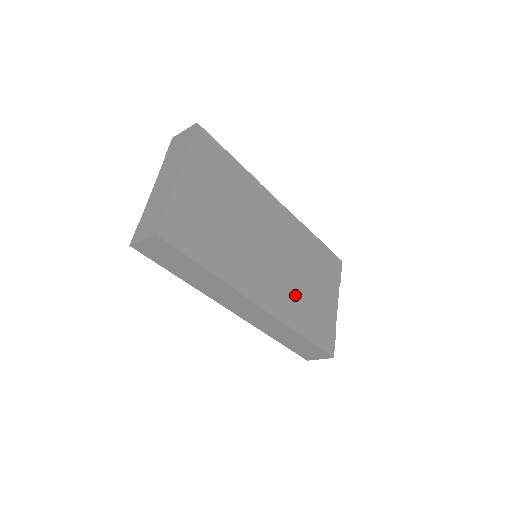
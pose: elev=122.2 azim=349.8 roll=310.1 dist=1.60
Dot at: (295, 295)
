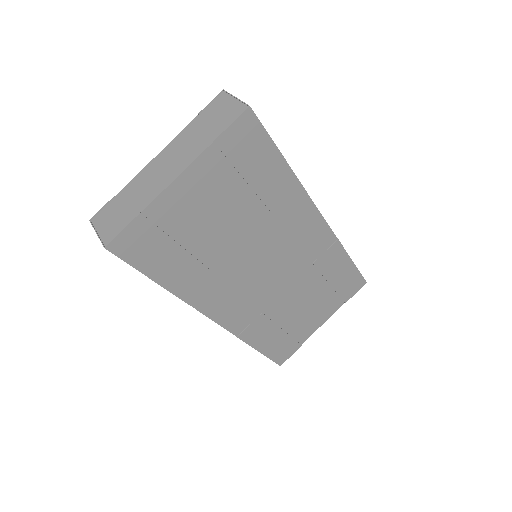
Dot at: (271, 312)
